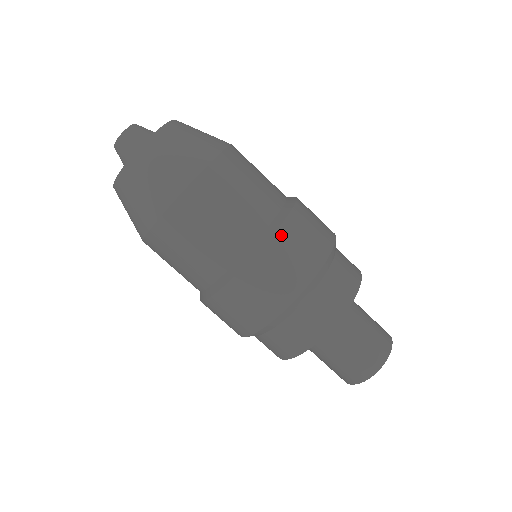
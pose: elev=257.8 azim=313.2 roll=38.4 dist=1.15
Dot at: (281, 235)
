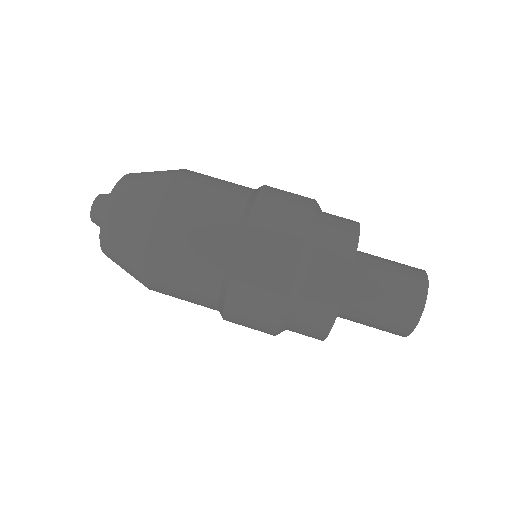
Dot at: occluded
